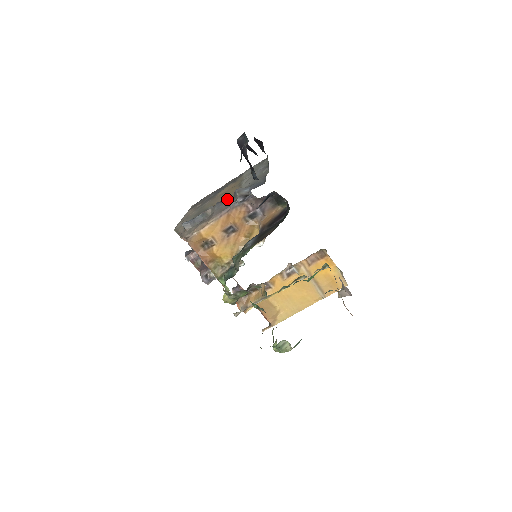
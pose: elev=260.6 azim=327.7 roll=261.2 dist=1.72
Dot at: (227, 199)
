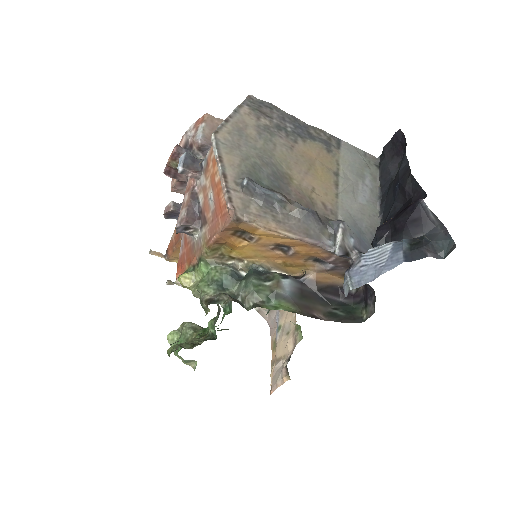
Dot at: (316, 201)
